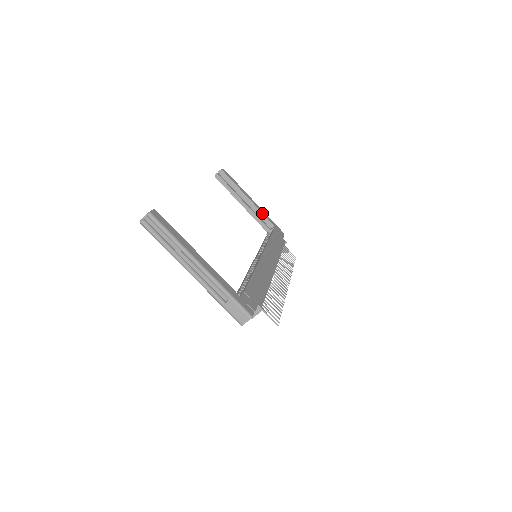
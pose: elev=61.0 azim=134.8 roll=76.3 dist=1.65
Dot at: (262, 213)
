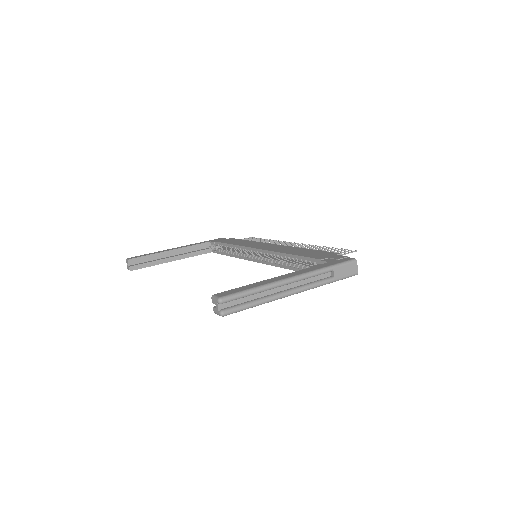
Dot at: (192, 246)
